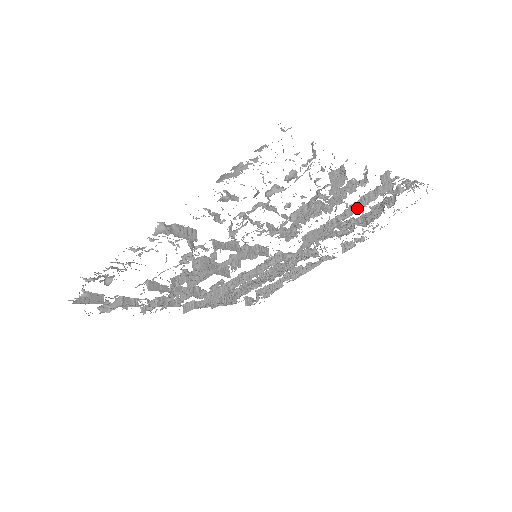
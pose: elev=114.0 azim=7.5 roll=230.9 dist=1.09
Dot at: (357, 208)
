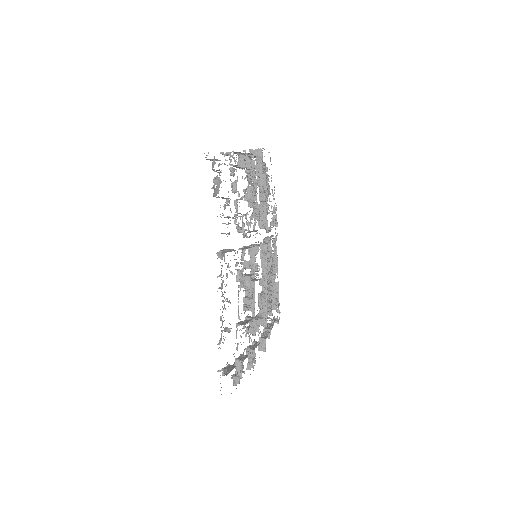
Dot at: (261, 177)
